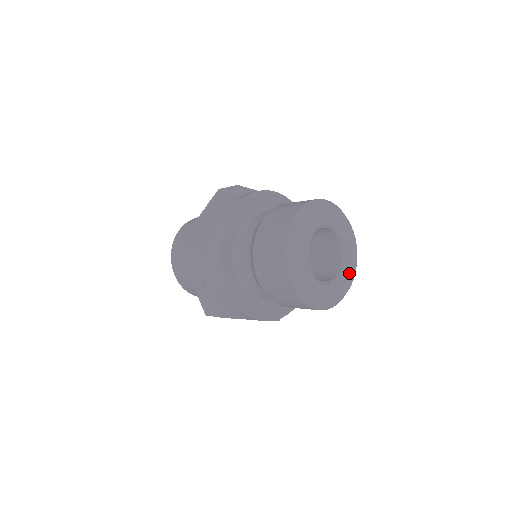
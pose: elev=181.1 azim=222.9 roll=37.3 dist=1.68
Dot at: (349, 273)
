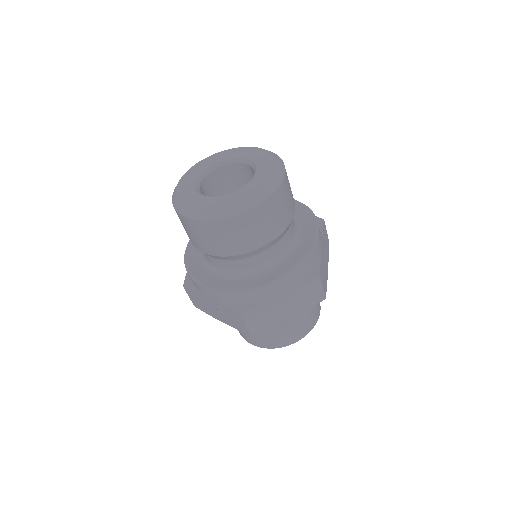
Dot at: (267, 167)
